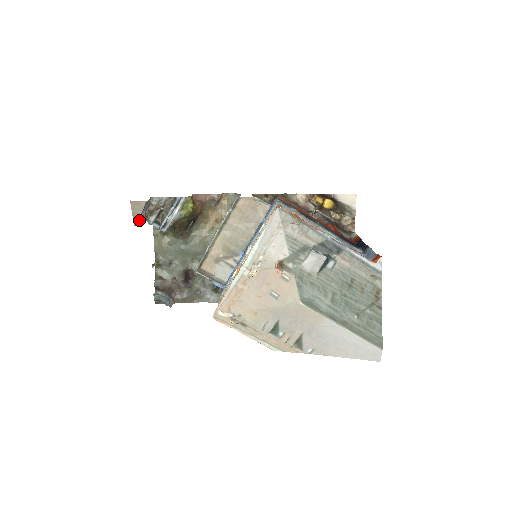
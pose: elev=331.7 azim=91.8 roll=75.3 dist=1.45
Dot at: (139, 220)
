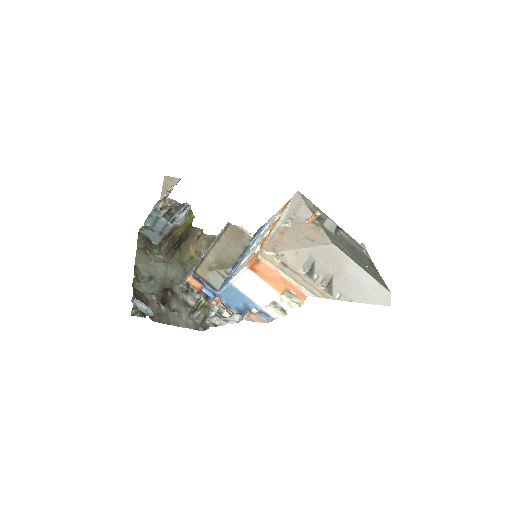
Dot at: (169, 193)
